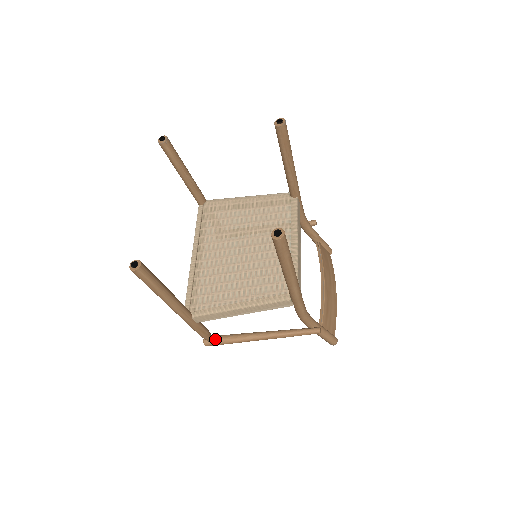
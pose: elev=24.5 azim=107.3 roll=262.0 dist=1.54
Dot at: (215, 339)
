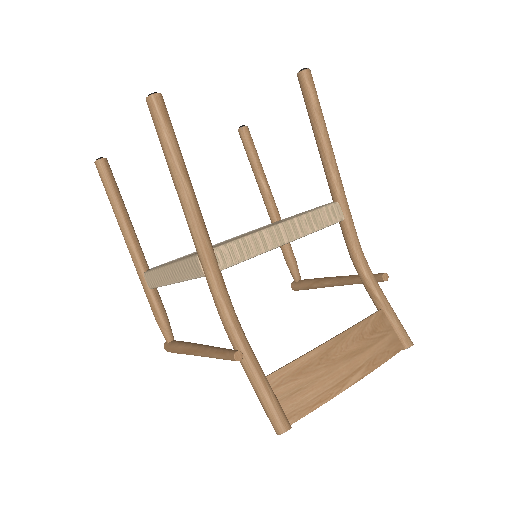
Dot at: (172, 341)
